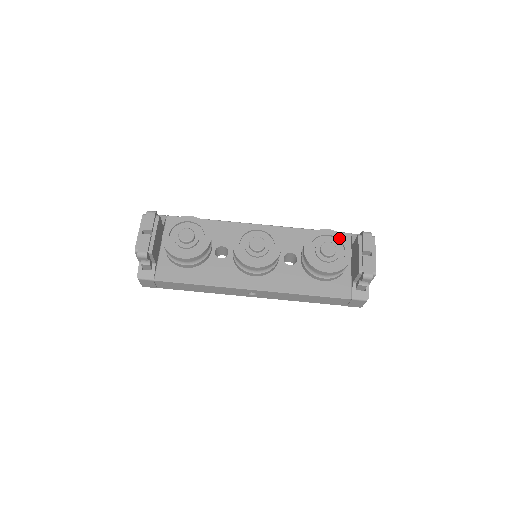
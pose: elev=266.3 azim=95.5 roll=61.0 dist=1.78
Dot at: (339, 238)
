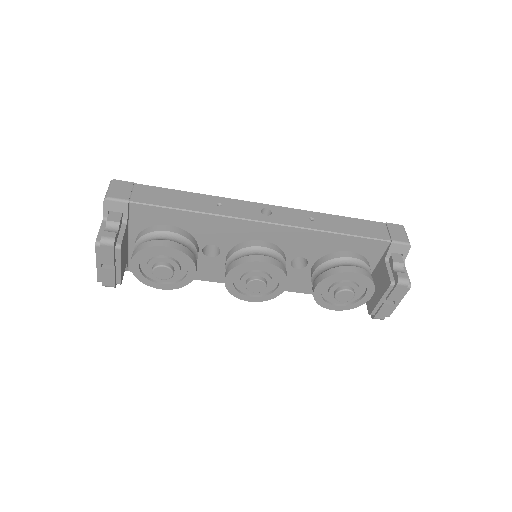
Dot at: (364, 282)
